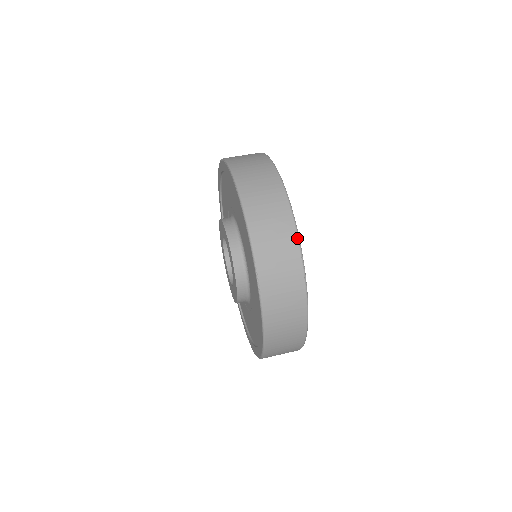
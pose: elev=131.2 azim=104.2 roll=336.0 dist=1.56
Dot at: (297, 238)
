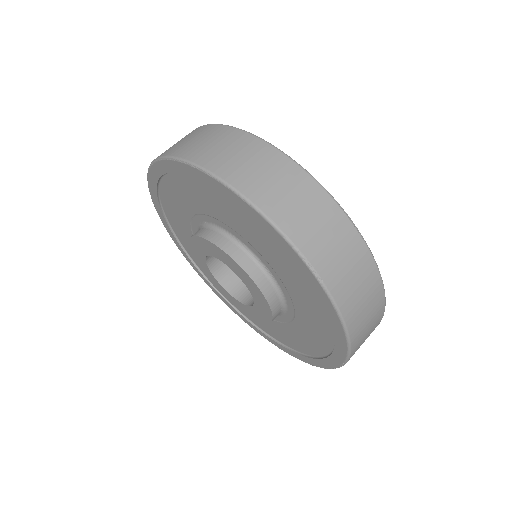
Dot at: (322, 188)
